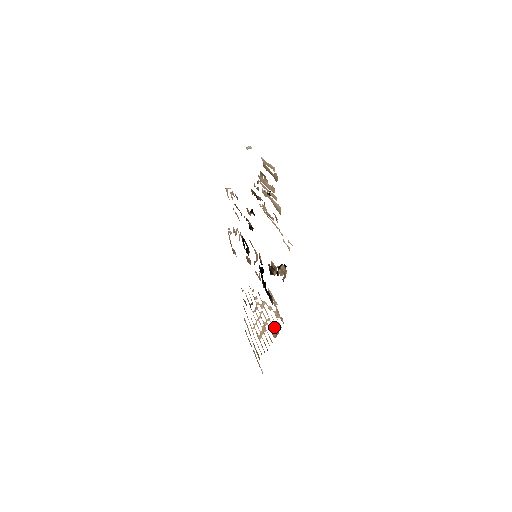
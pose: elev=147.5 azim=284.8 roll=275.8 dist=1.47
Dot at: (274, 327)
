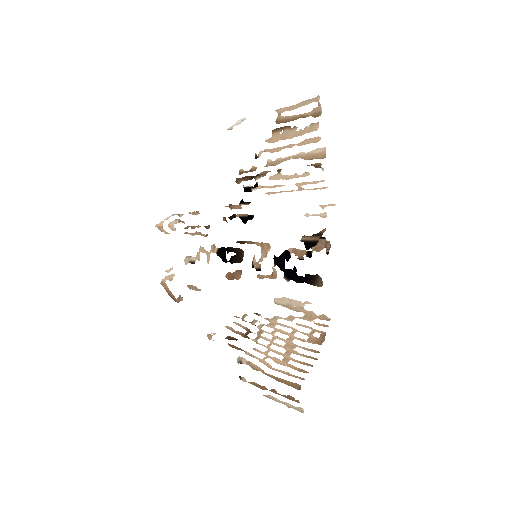
Dot at: (312, 333)
